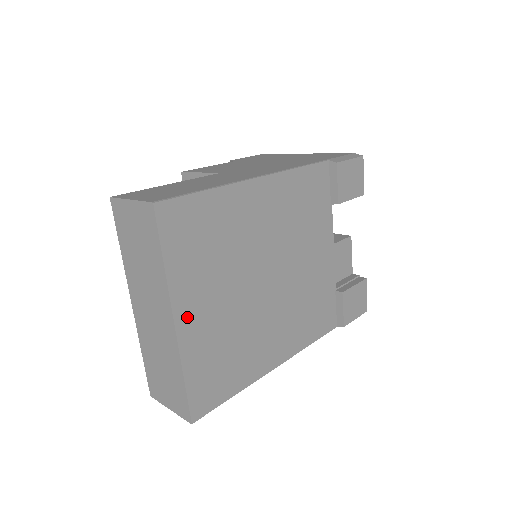
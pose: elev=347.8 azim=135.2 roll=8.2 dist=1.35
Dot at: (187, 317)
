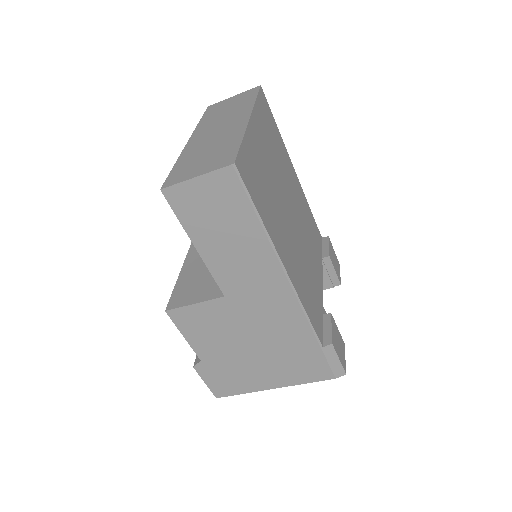
Dot at: (255, 130)
